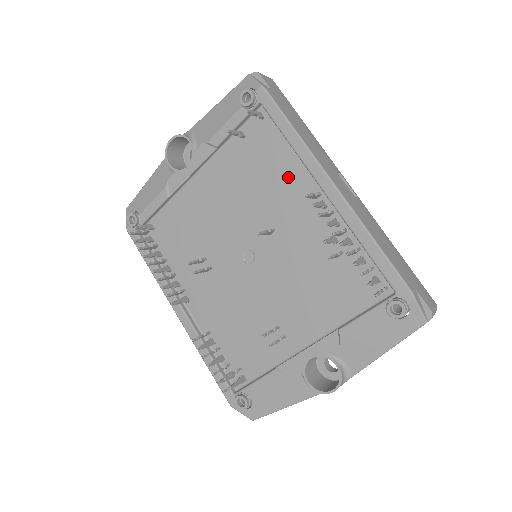
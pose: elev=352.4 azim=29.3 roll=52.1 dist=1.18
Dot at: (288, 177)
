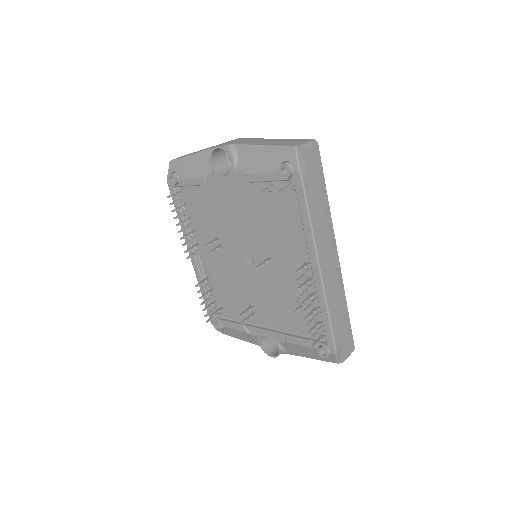
Dot at: (294, 238)
